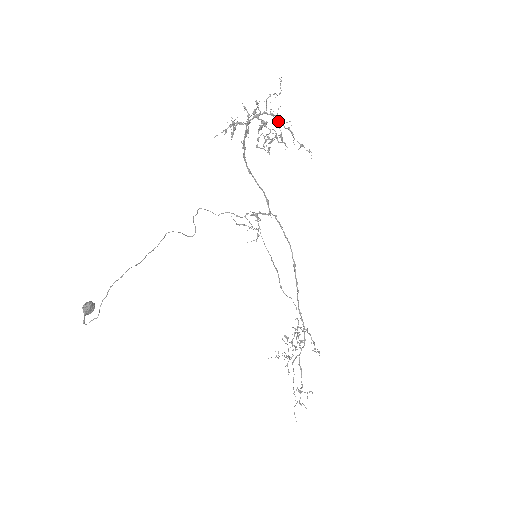
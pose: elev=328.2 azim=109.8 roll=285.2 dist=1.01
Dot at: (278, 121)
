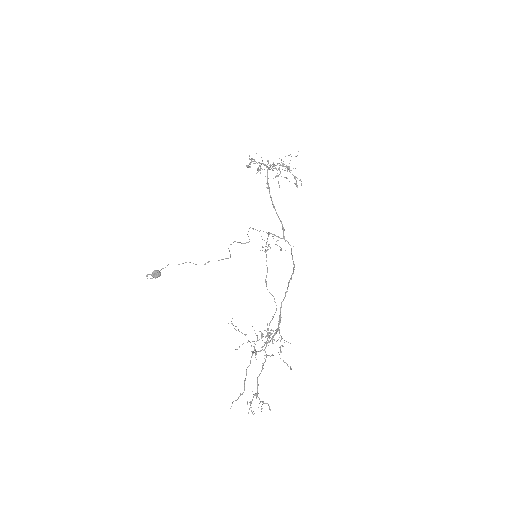
Dot at: (282, 163)
